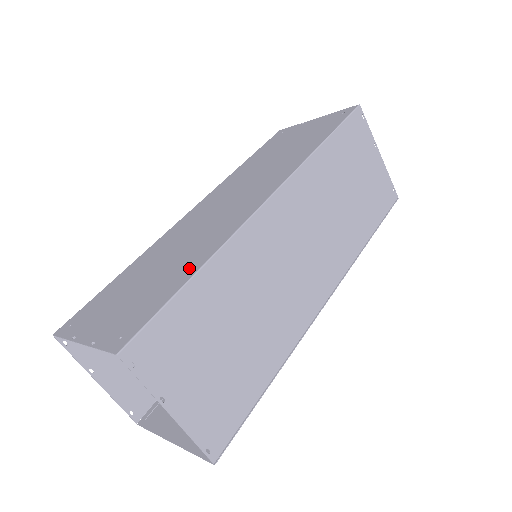
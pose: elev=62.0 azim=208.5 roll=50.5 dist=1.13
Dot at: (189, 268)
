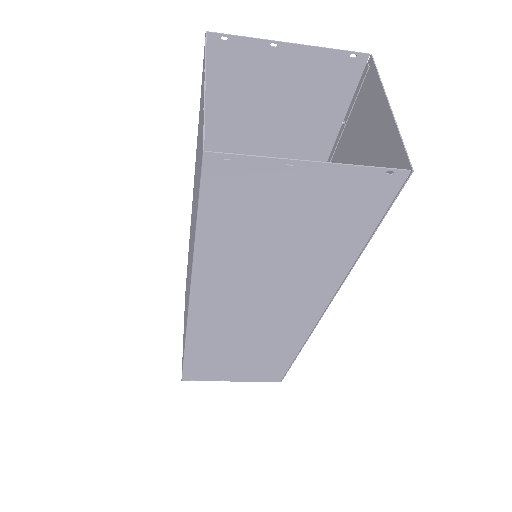
Dot at: (184, 340)
